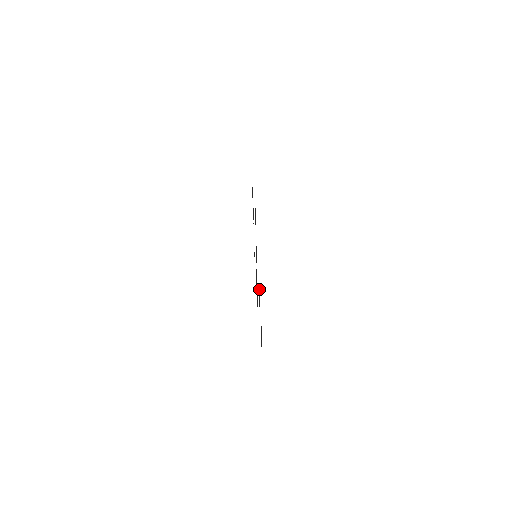
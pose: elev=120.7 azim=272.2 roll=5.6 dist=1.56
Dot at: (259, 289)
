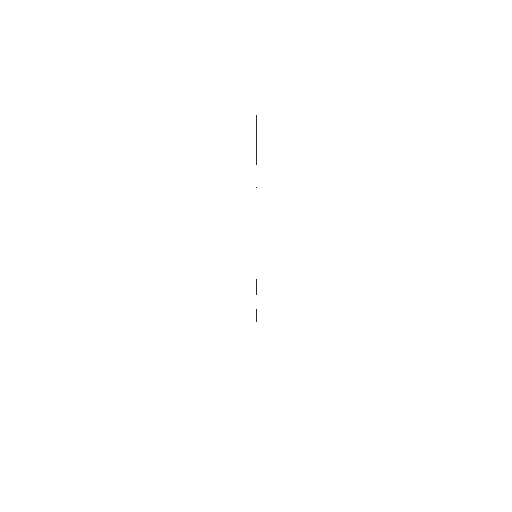
Dot at: occluded
